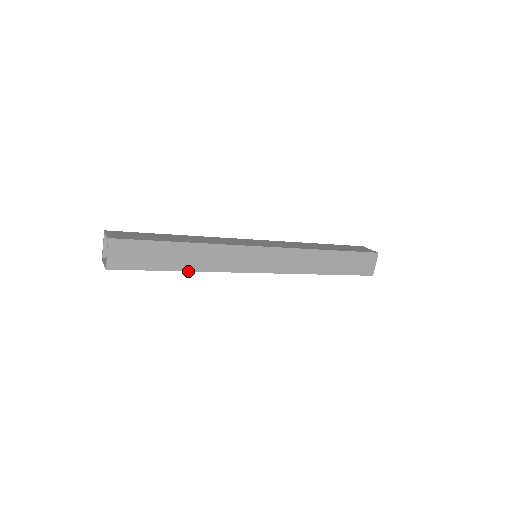
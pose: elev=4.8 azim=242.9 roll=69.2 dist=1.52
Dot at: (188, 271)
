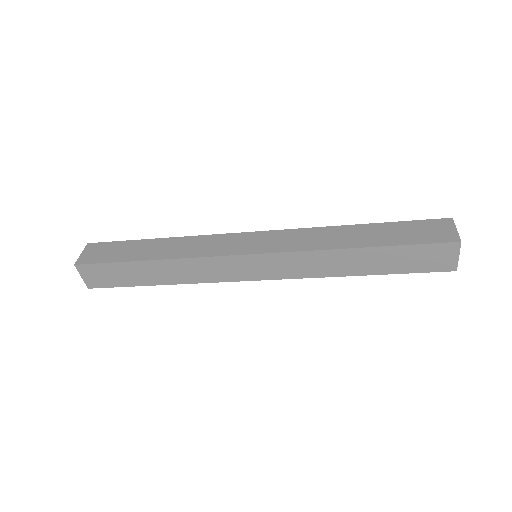
Dot at: (158, 260)
